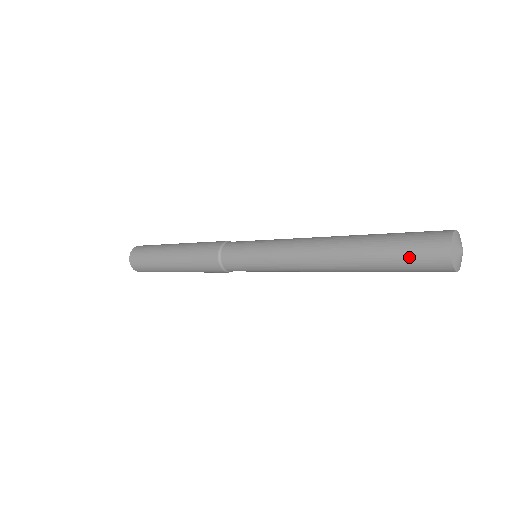
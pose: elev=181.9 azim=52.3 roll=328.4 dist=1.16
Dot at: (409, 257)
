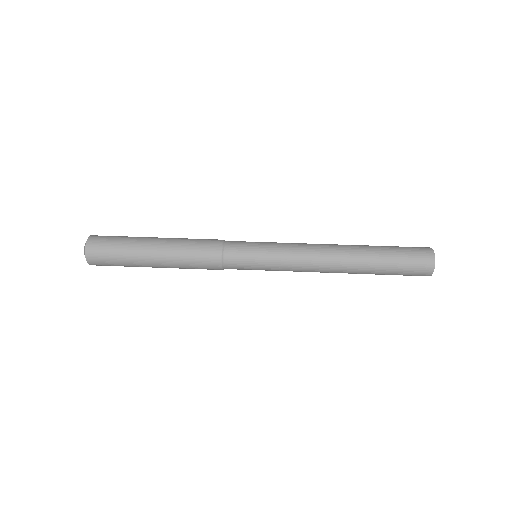
Dot at: (403, 275)
